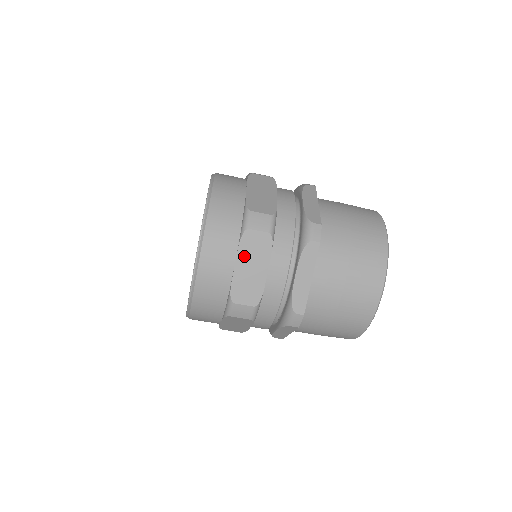
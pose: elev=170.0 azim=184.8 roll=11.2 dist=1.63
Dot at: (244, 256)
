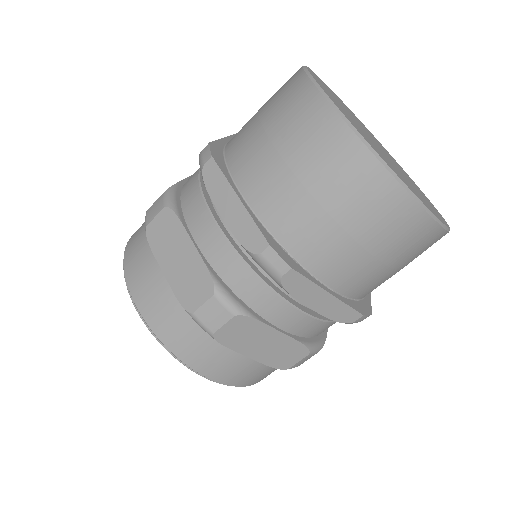
Dot at: (243, 347)
